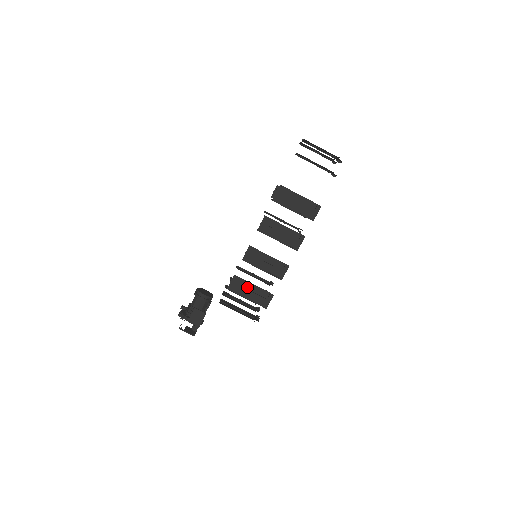
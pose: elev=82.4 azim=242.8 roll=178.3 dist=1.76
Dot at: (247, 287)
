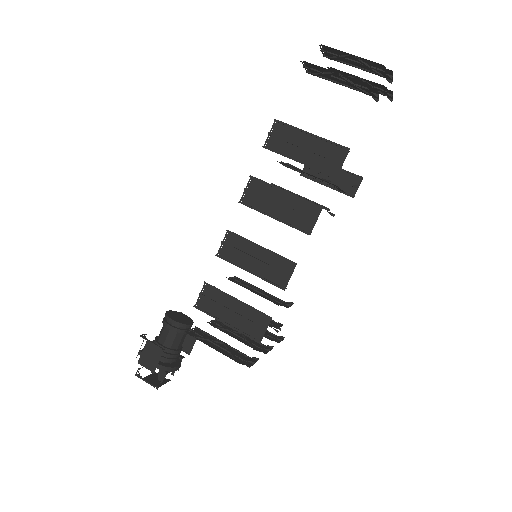
Dot at: (226, 304)
